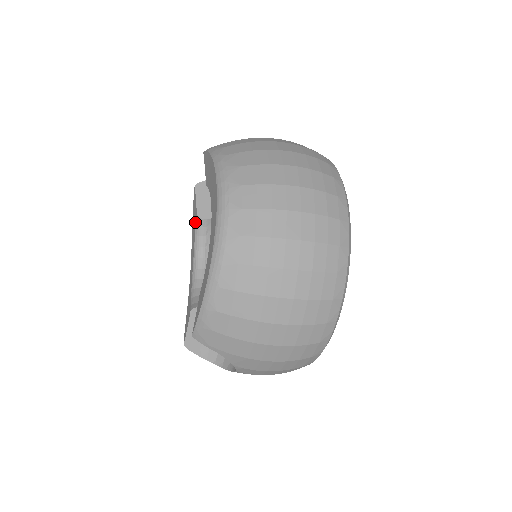
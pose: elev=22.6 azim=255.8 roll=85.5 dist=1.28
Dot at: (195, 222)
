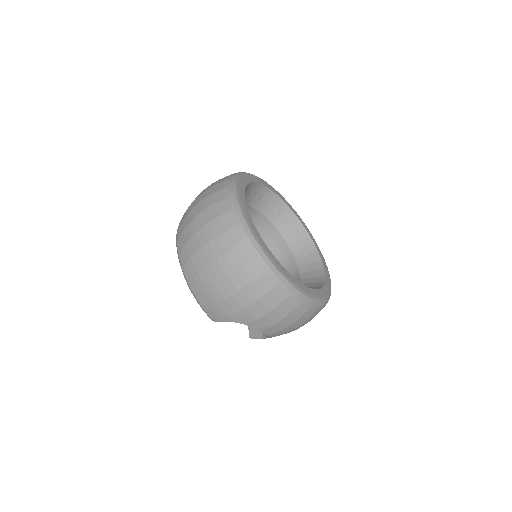
Dot at: occluded
